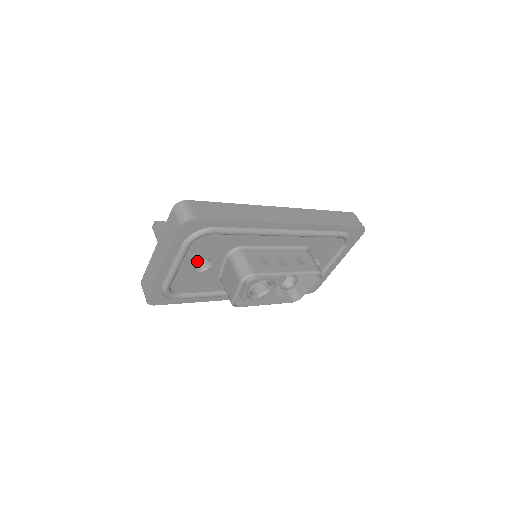
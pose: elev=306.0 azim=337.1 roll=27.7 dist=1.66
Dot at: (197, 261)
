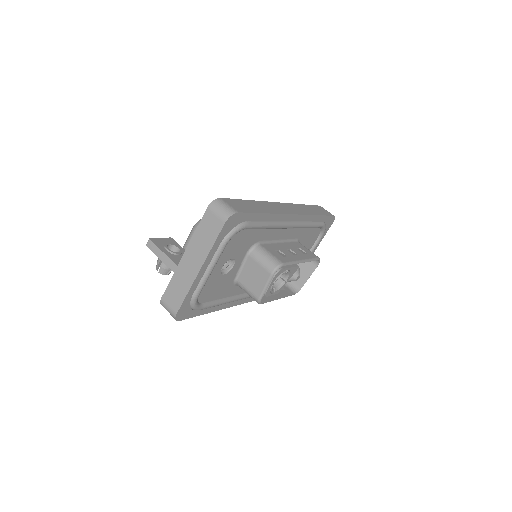
Dot at: (225, 262)
